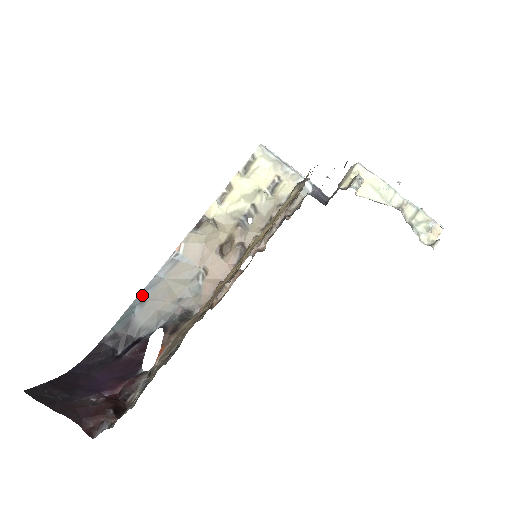
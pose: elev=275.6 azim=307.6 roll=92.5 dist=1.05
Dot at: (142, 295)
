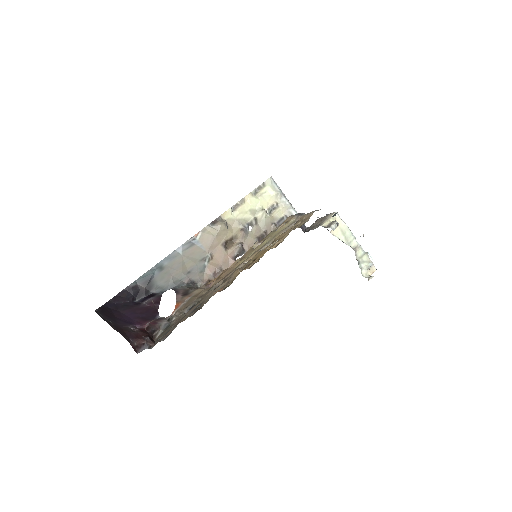
Dot at: (162, 262)
